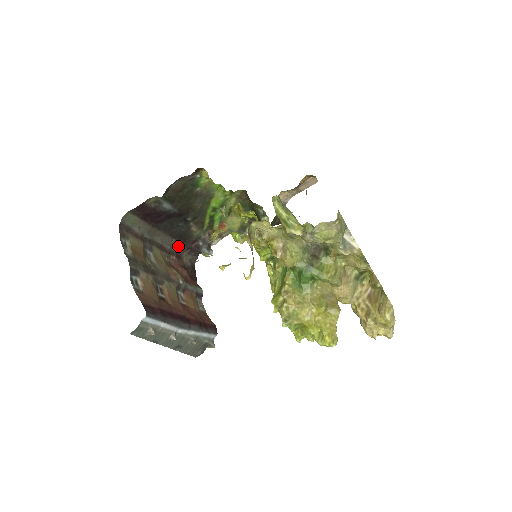
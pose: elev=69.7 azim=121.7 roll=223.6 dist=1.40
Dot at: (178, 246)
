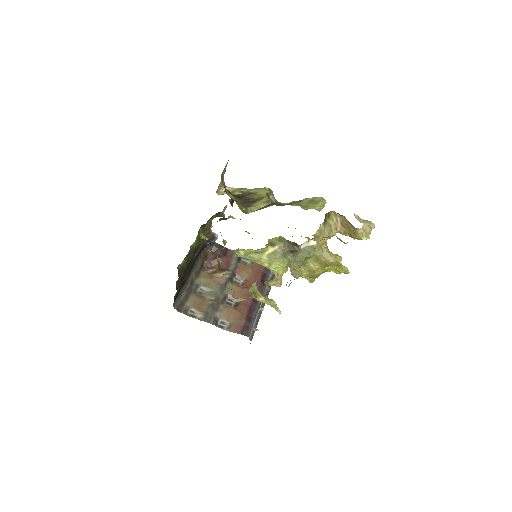
Dot at: (200, 257)
